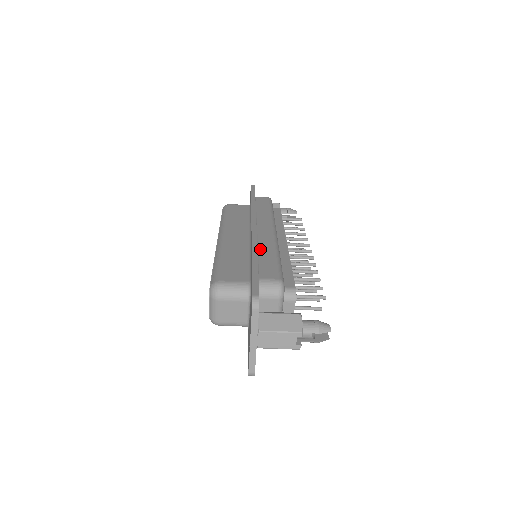
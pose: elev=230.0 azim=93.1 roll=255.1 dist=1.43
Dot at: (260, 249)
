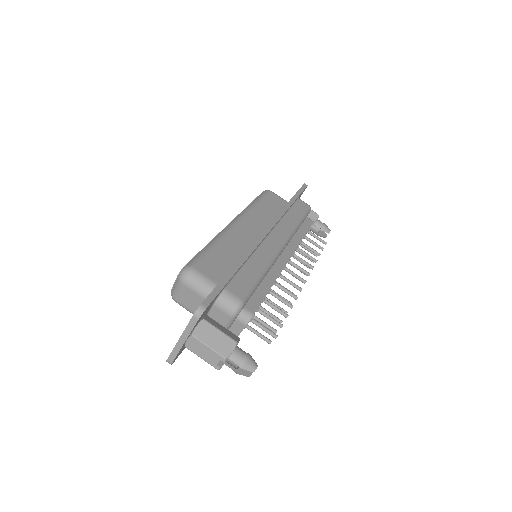
Dot at: (253, 258)
